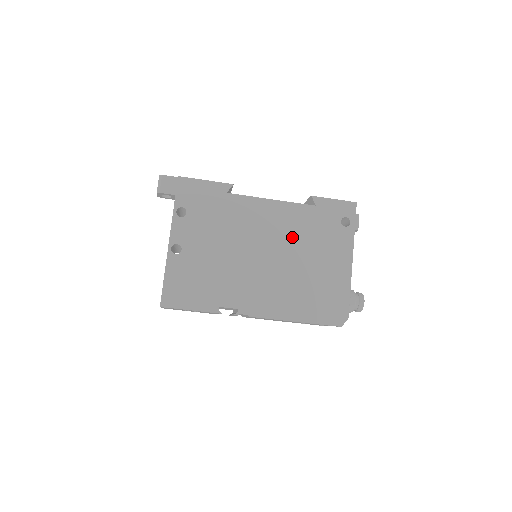
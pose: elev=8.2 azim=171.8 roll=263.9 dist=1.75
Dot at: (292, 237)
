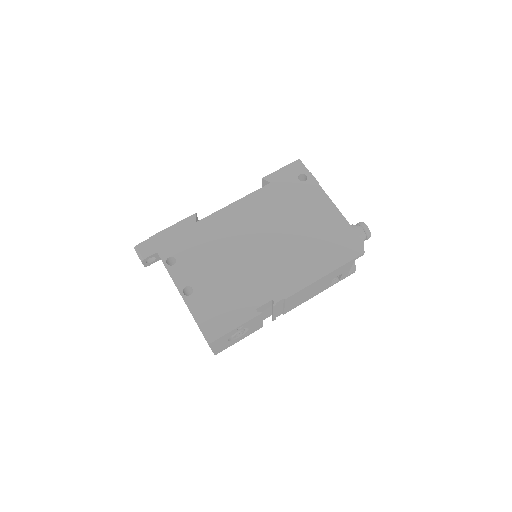
Dot at: (271, 217)
